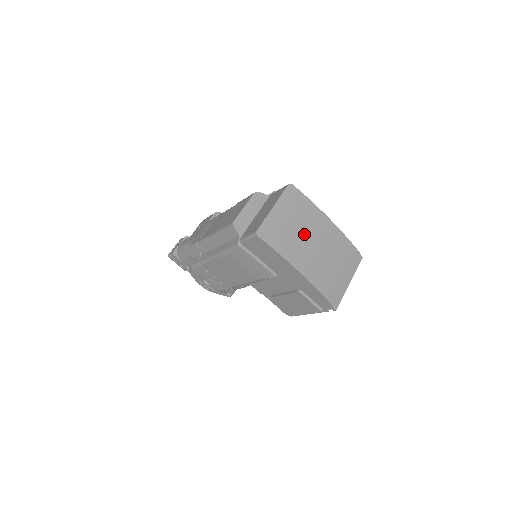
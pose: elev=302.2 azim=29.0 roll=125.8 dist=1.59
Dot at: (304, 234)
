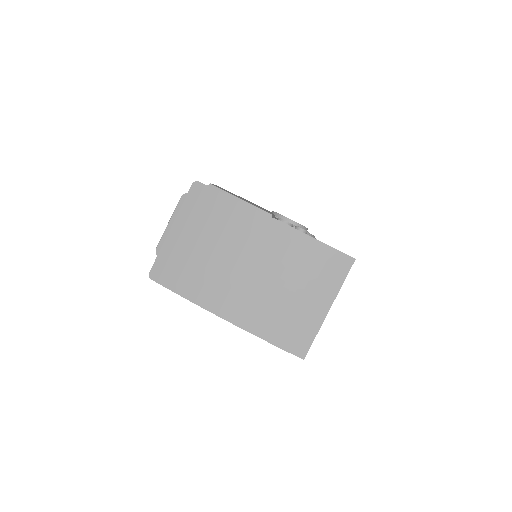
Dot at: (224, 256)
